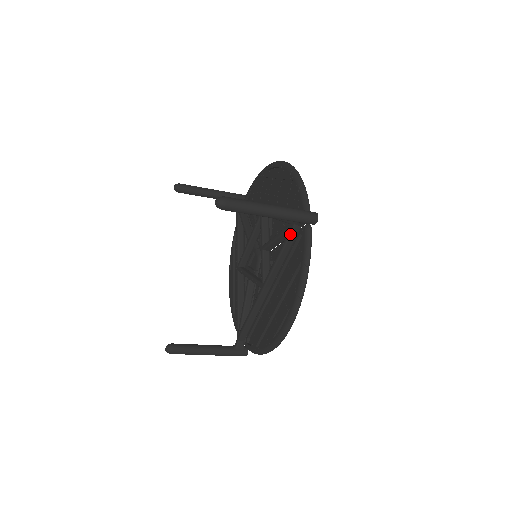
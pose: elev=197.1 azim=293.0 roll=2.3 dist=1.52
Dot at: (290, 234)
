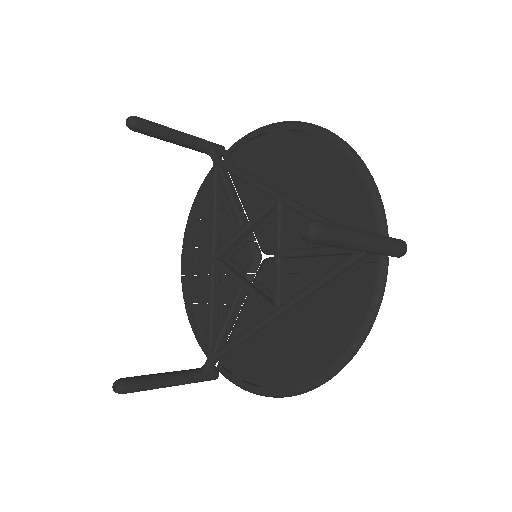
Dot at: (353, 261)
